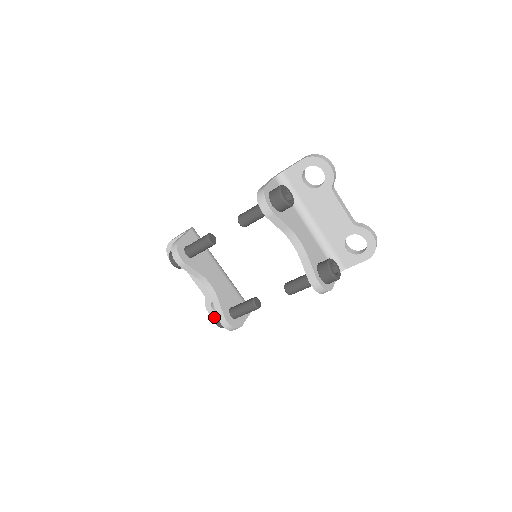
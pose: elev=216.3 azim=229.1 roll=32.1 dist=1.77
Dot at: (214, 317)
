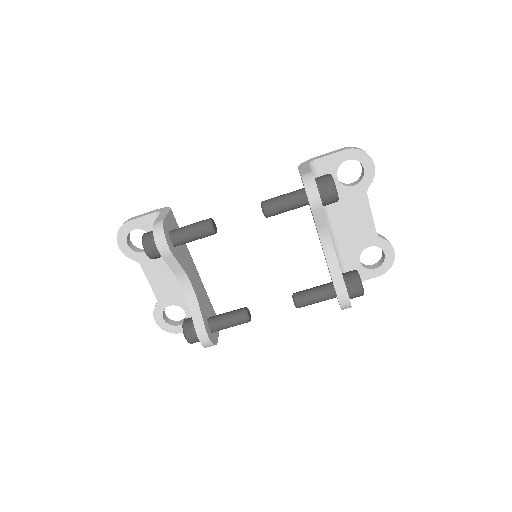
Dot at: (185, 329)
